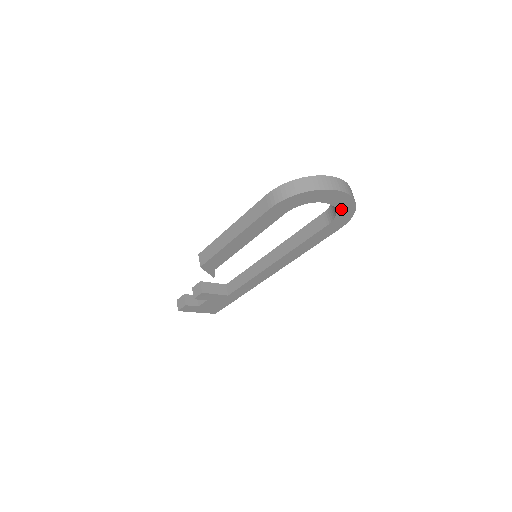
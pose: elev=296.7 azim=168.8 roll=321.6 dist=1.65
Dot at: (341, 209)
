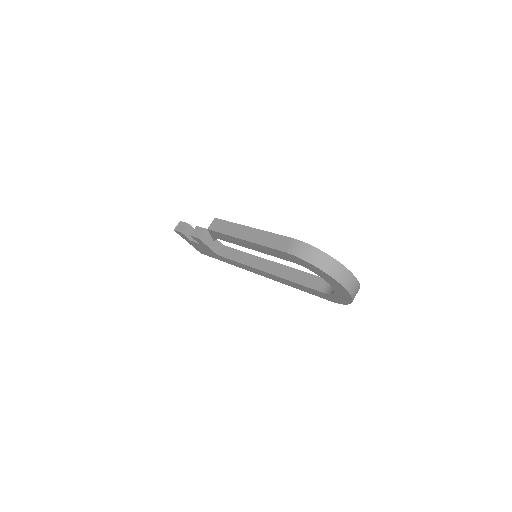
Dot at: (338, 295)
